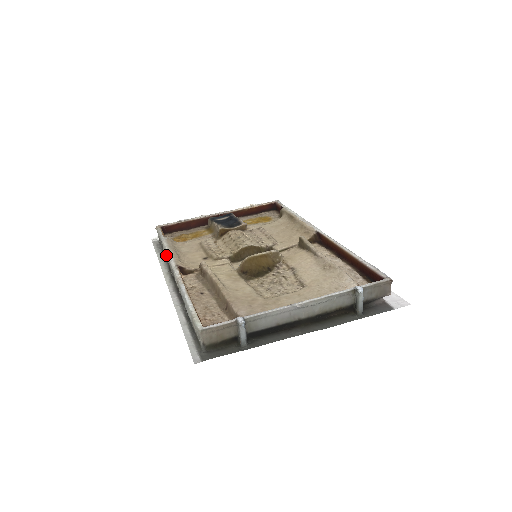
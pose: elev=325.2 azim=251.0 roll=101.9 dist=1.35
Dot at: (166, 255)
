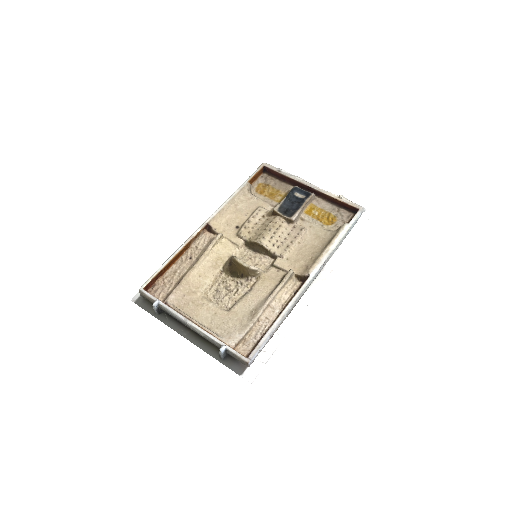
Dot at: occluded
